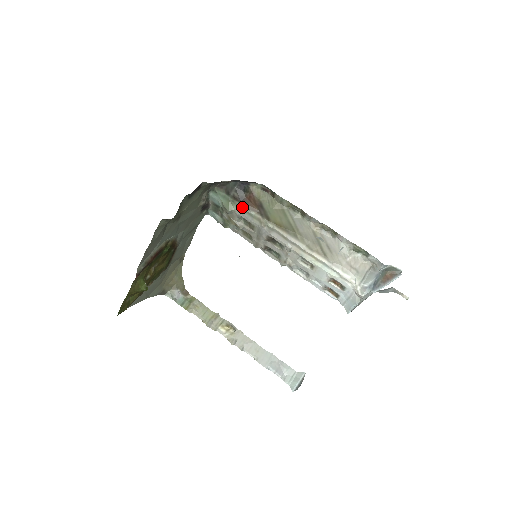
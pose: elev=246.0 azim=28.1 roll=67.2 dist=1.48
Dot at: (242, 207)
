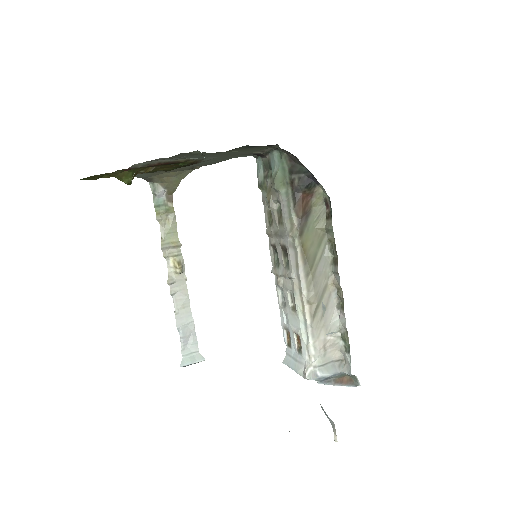
Dot at: (290, 198)
